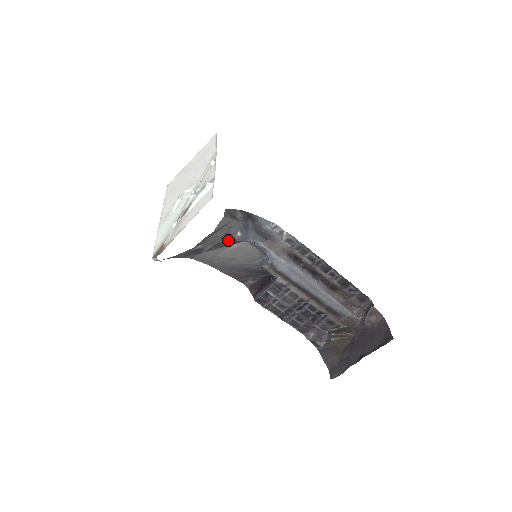
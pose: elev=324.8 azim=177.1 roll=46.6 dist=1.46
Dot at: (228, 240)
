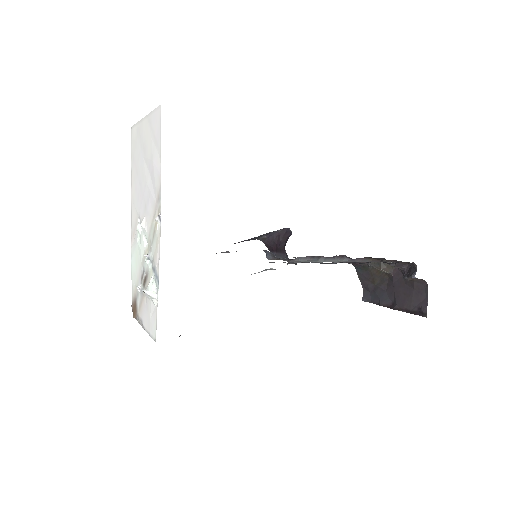
Dot at: occluded
